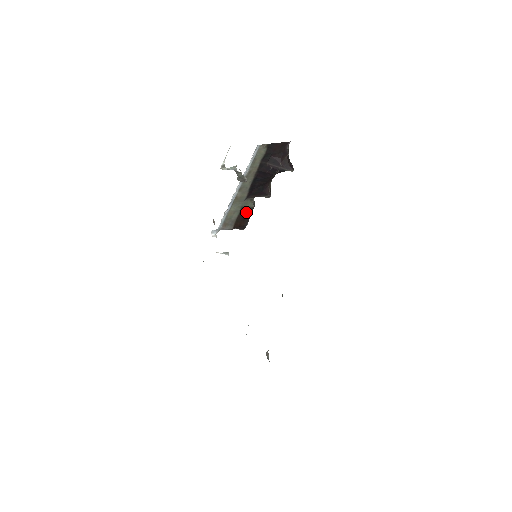
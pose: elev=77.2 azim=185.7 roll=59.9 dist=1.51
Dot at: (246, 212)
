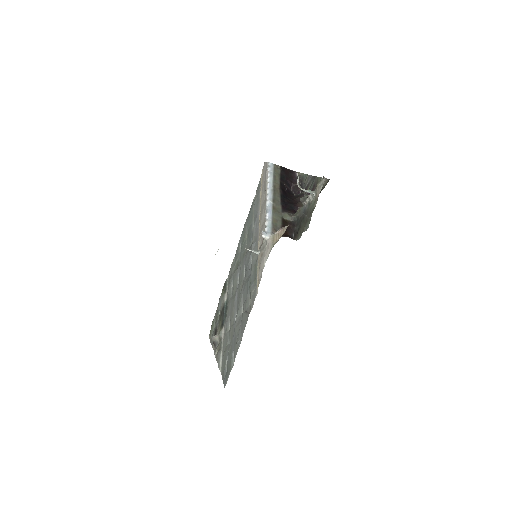
Dot at: (287, 224)
